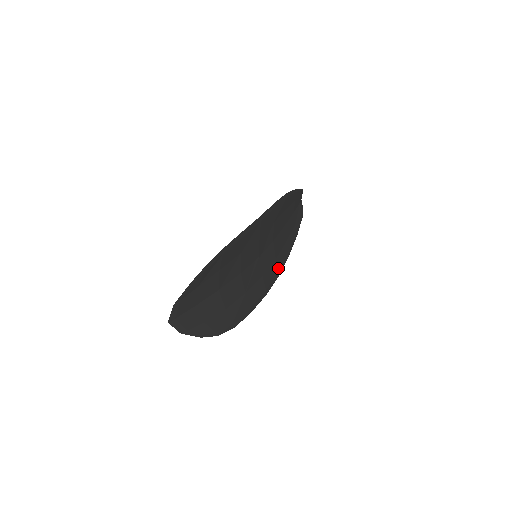
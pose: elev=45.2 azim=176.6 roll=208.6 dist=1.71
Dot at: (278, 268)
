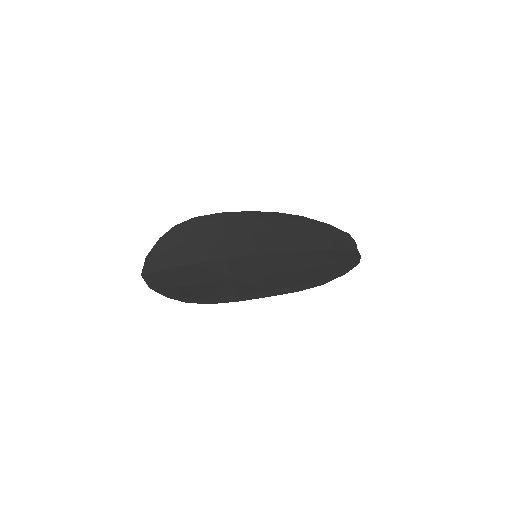
Dot at: (296, 283)
